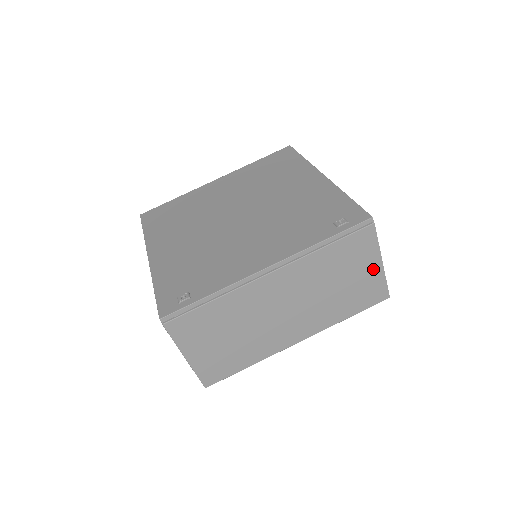
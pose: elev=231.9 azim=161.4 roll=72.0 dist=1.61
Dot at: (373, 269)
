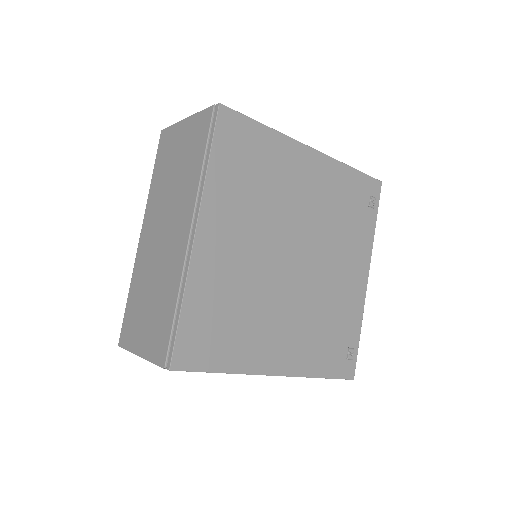
Dot at: occluded
